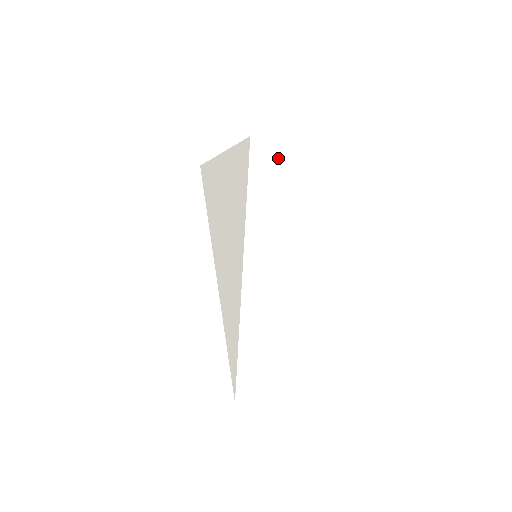
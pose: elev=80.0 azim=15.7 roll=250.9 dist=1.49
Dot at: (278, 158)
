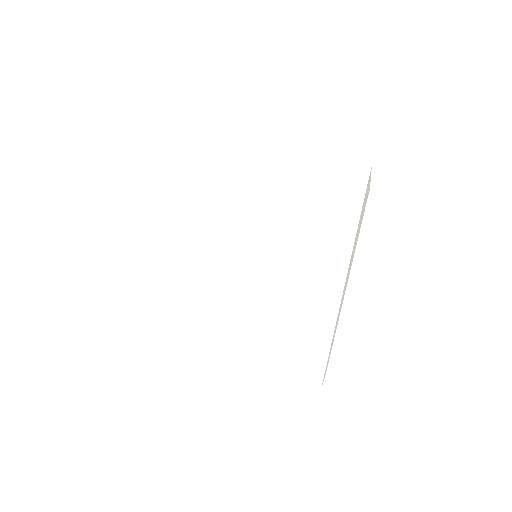
Dot at: occluded
